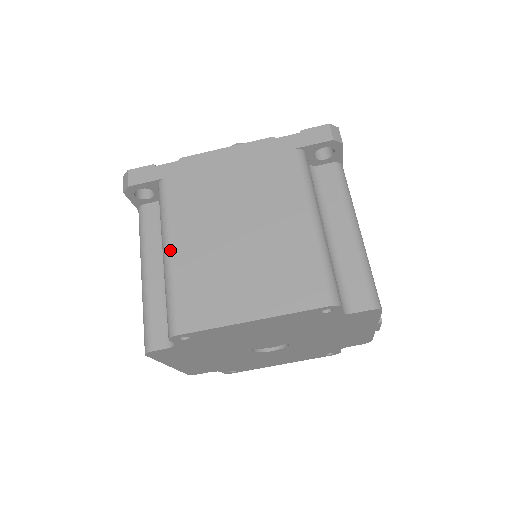
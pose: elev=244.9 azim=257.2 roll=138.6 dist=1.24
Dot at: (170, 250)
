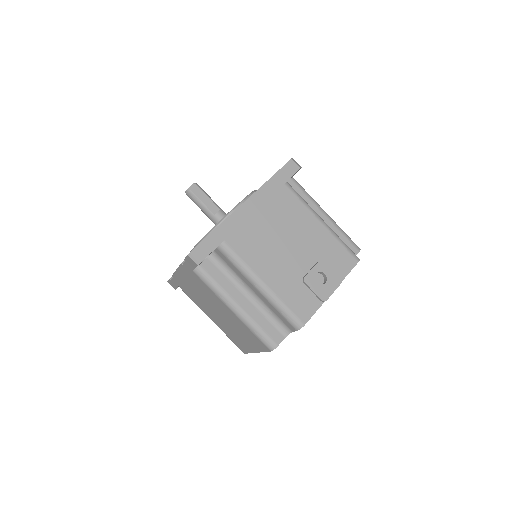
Dot at: occluded
